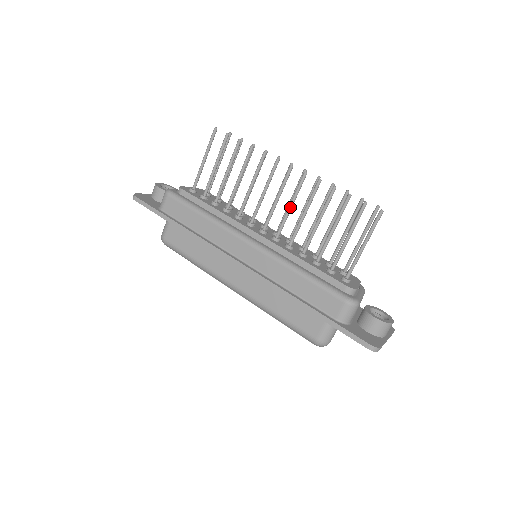
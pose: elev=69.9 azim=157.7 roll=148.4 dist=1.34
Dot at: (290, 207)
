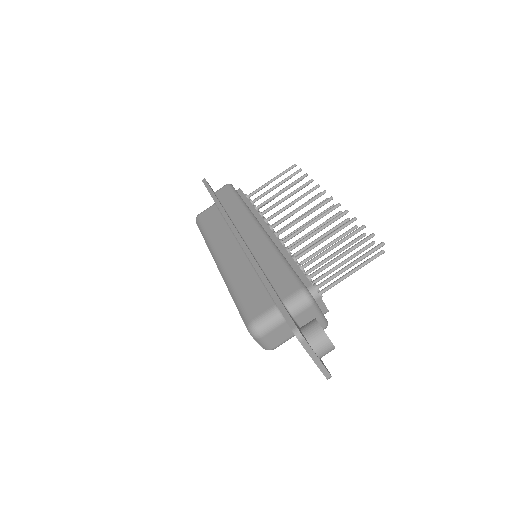
Dot at: (310, 223)
